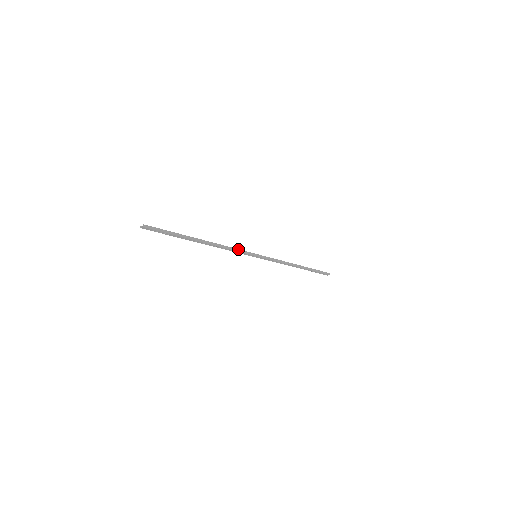
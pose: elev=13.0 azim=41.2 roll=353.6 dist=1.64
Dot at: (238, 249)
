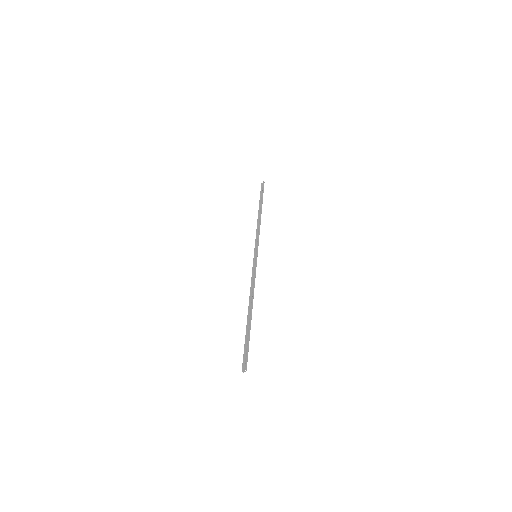
Dot at: (254, 274)
